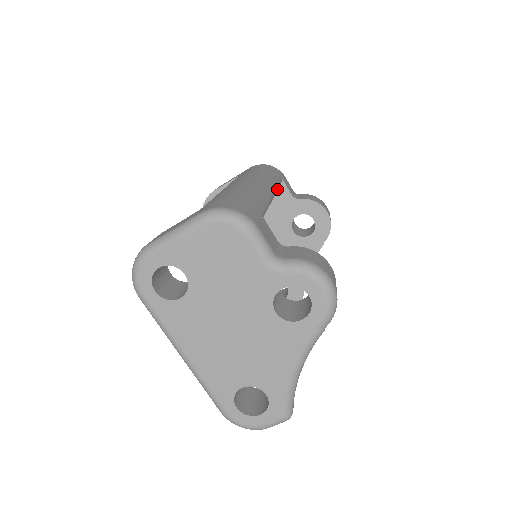
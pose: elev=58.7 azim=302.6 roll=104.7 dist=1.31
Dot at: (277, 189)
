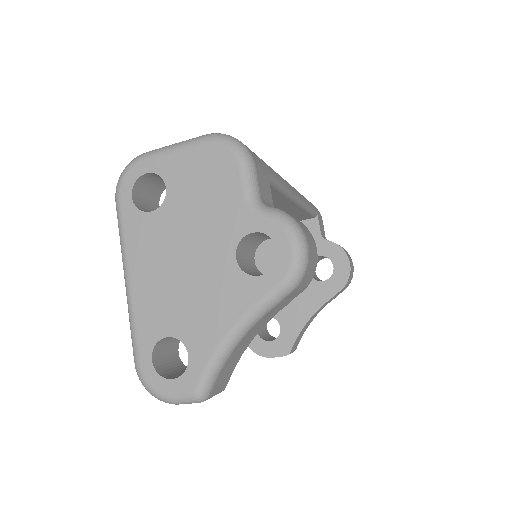
Dot at: (305, 207)
